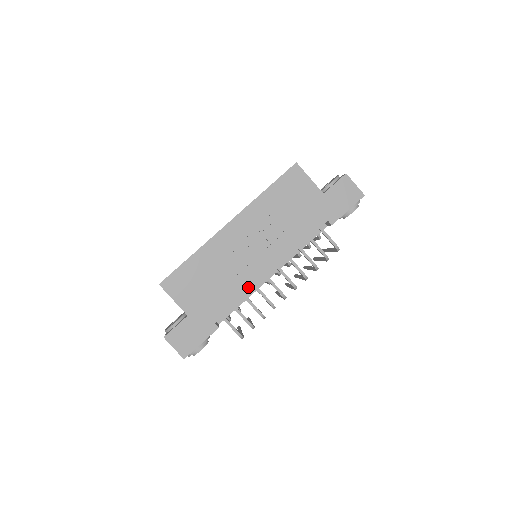
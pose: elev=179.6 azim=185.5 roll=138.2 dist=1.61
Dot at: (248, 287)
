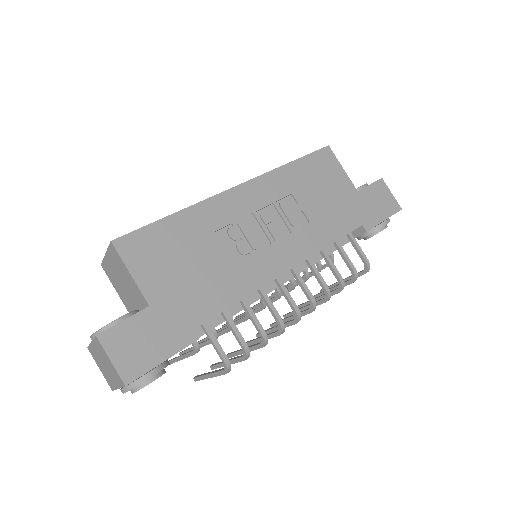
Dot at: (254, 284)
